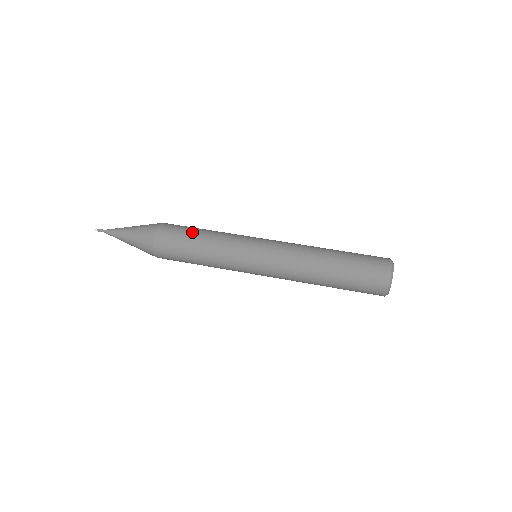
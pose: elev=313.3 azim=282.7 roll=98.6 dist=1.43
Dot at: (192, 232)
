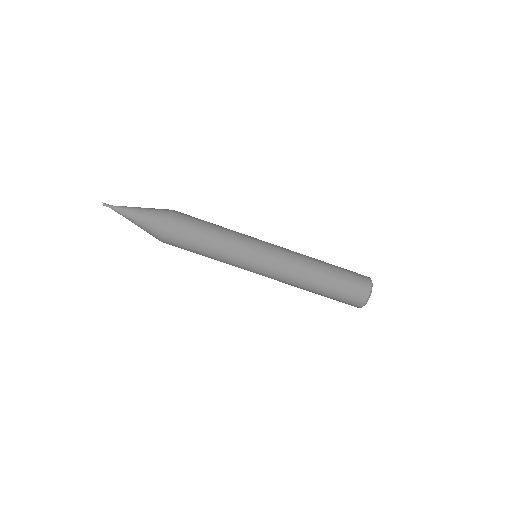
Dot at: (197, 241)
